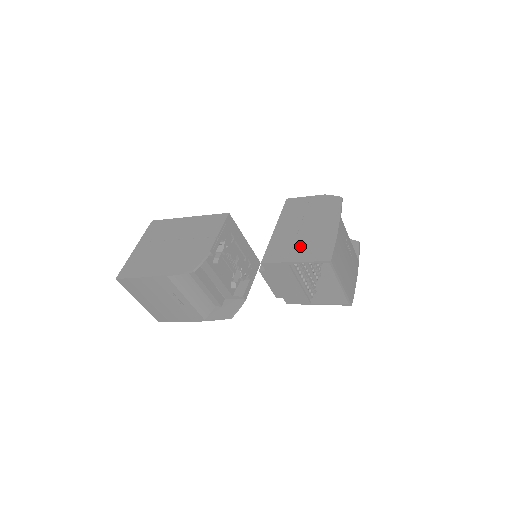
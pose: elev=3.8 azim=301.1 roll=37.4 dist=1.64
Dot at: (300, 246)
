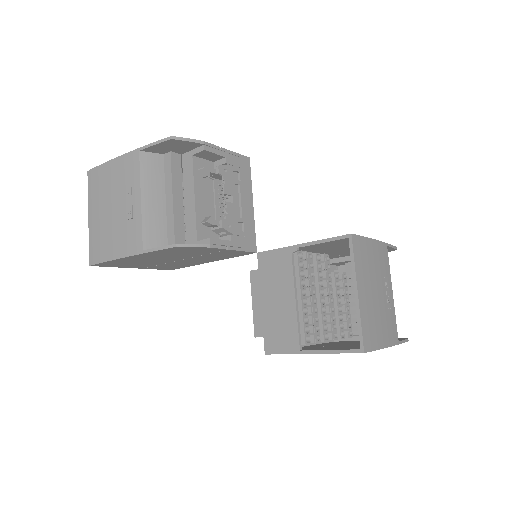
Dot at: occluded
